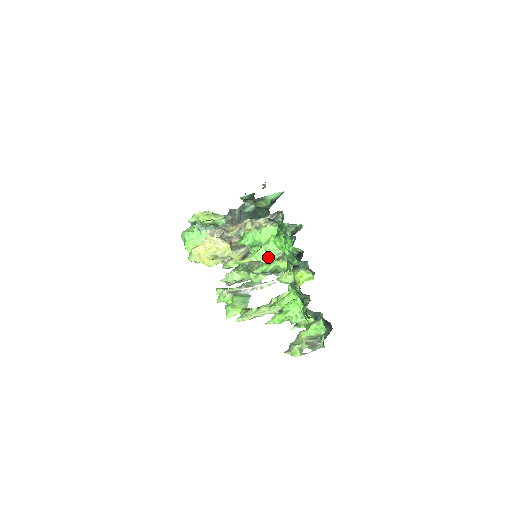
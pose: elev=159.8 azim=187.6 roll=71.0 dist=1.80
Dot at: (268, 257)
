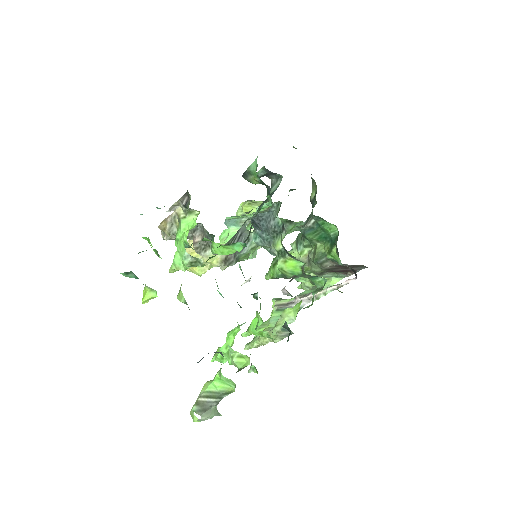
Dot at: (182, 263)
